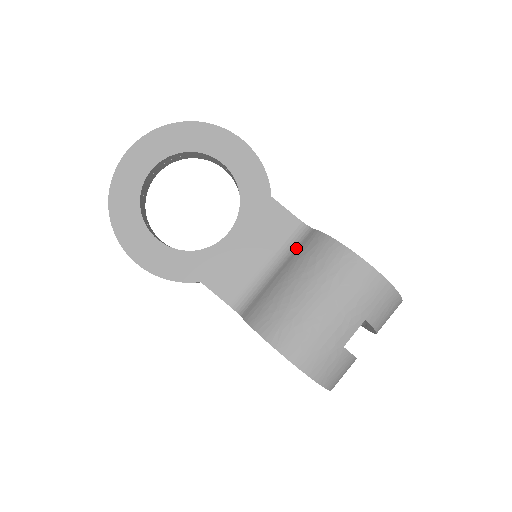
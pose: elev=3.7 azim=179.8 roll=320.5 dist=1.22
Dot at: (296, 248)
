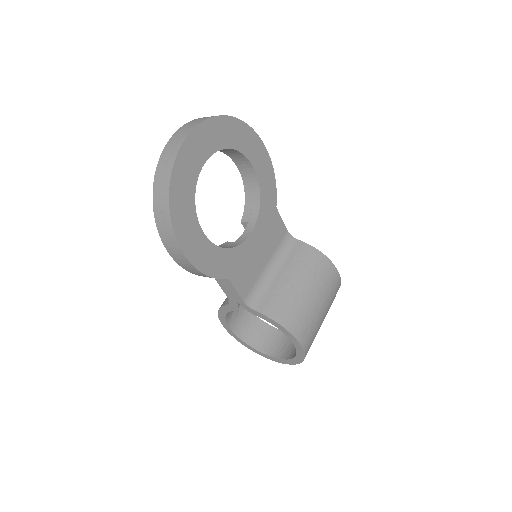
Dot at: (289, 254)
